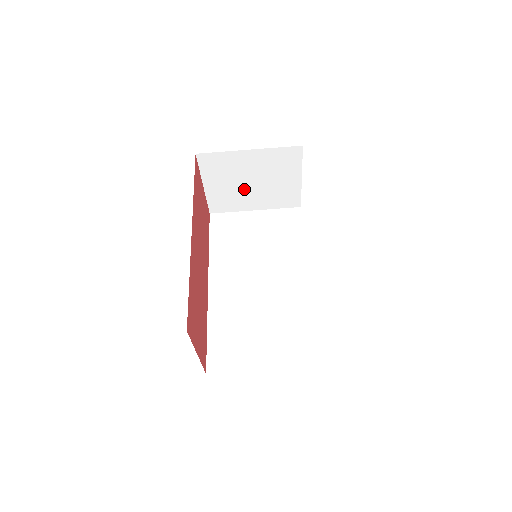
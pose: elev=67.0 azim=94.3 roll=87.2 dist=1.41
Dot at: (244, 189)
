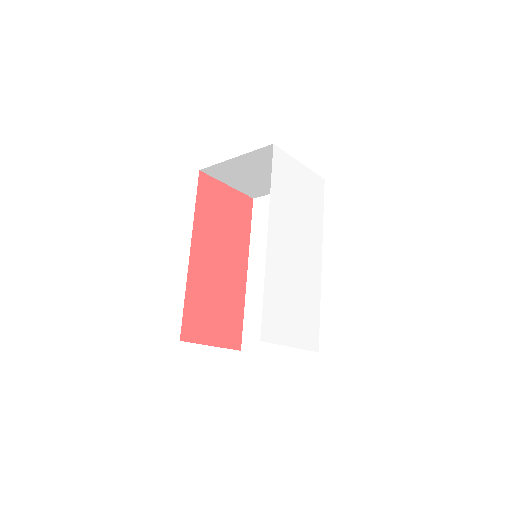
Dot at: (261, 180)
